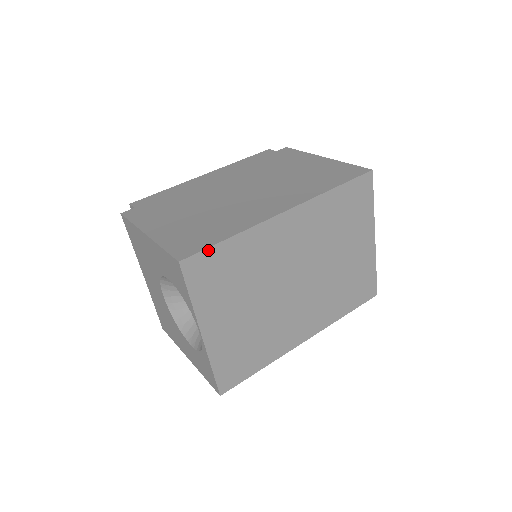
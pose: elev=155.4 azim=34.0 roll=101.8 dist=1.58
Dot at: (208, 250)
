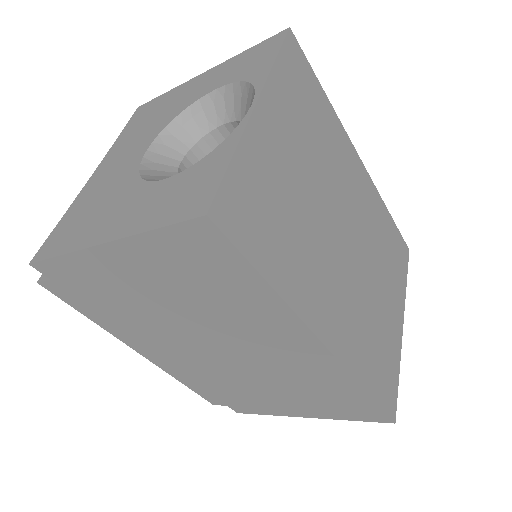
Dot at: (309, 67)
